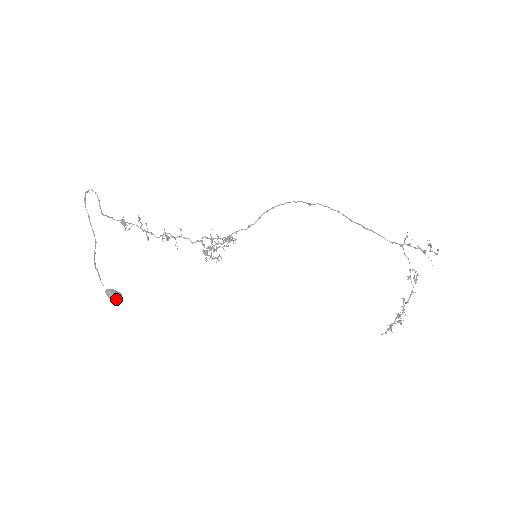
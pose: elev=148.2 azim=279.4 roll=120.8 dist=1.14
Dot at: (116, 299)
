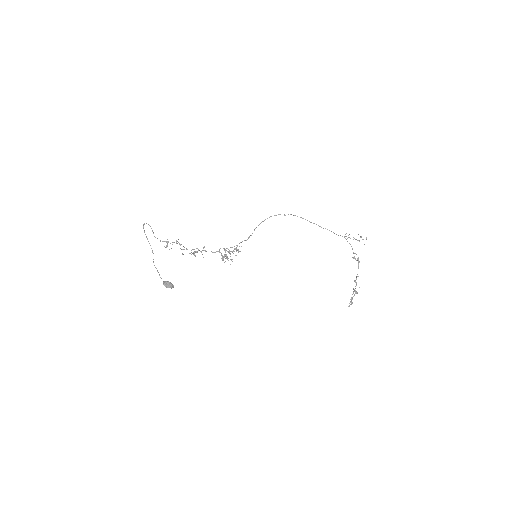
Dot at: (170, 287)
